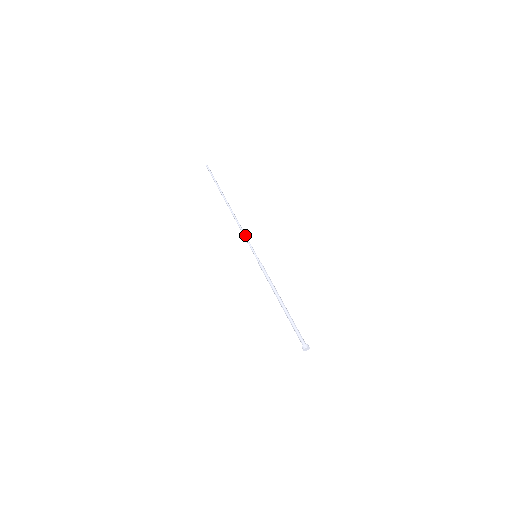
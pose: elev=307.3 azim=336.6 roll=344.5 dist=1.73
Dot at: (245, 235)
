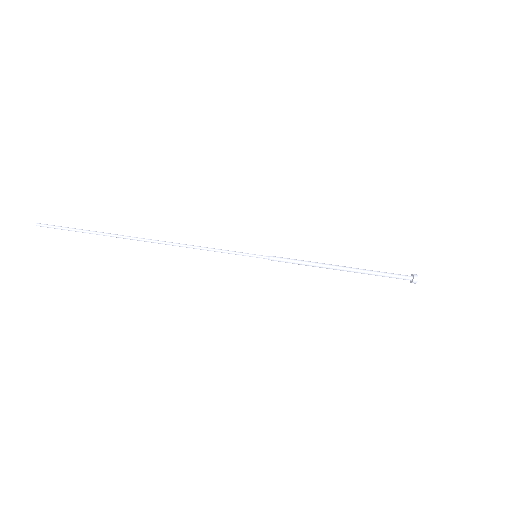
Dot at: (213, 250)
